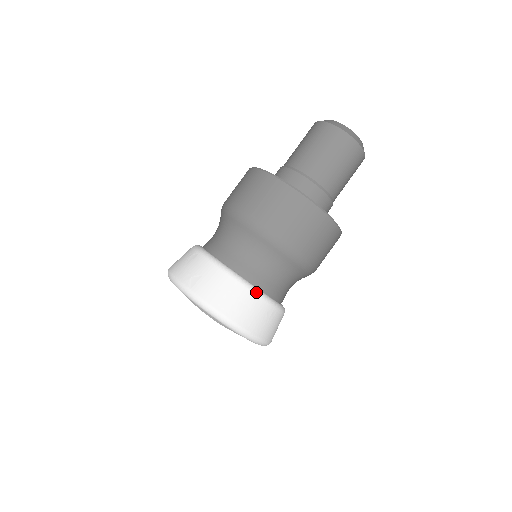
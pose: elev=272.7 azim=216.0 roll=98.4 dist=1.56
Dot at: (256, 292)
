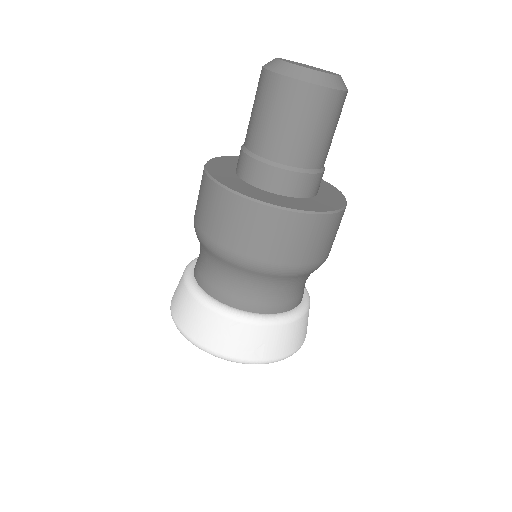
Dot at: (307, 310)
